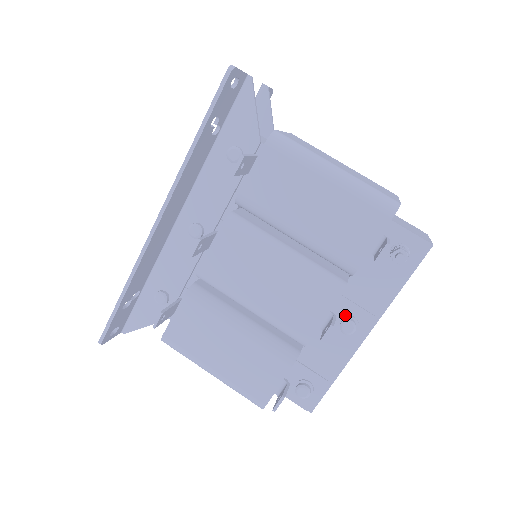
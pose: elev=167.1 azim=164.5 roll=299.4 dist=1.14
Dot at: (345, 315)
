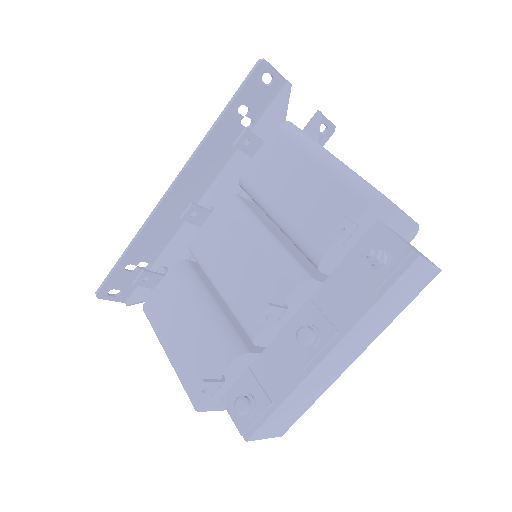
Dot at: (309, 324)
